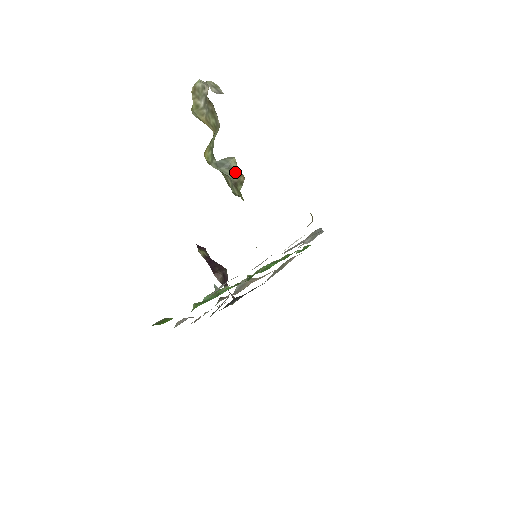
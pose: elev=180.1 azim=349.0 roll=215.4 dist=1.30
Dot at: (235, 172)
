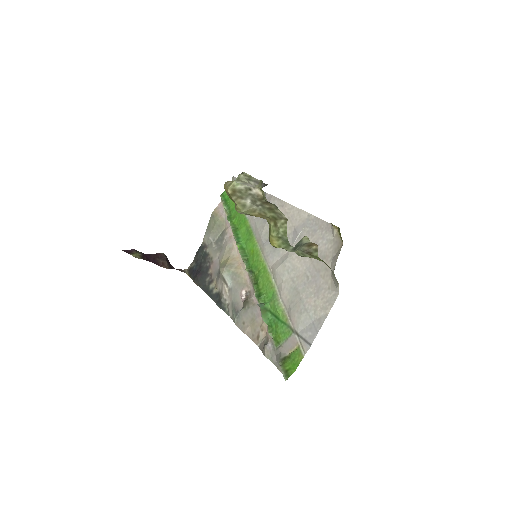
Dot at: (307, 245)
